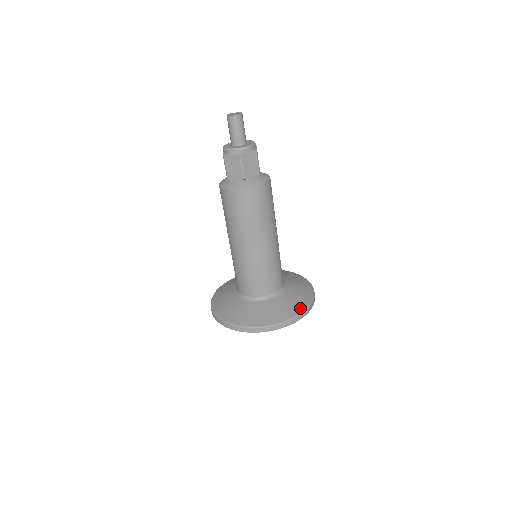
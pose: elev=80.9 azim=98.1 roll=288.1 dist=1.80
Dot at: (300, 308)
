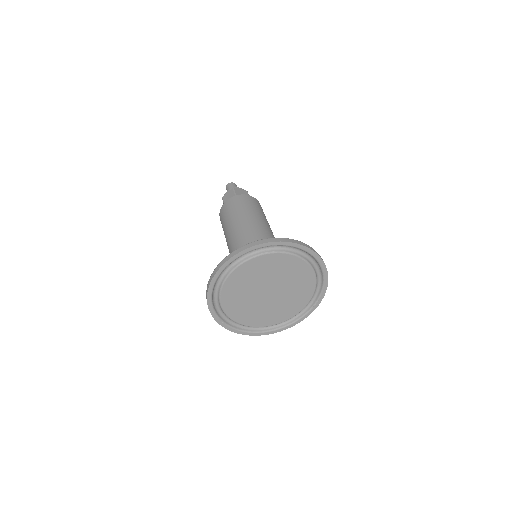
Dot at: occluded
